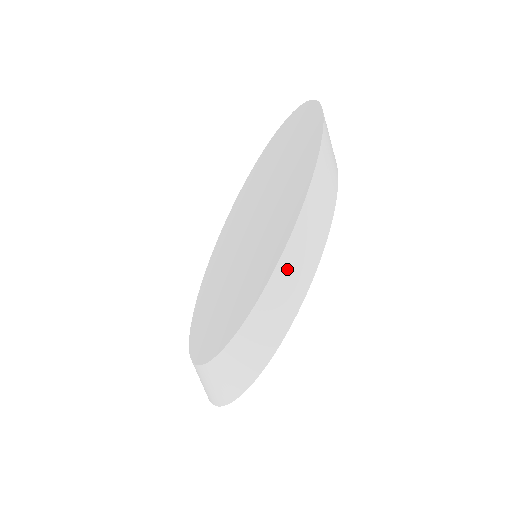
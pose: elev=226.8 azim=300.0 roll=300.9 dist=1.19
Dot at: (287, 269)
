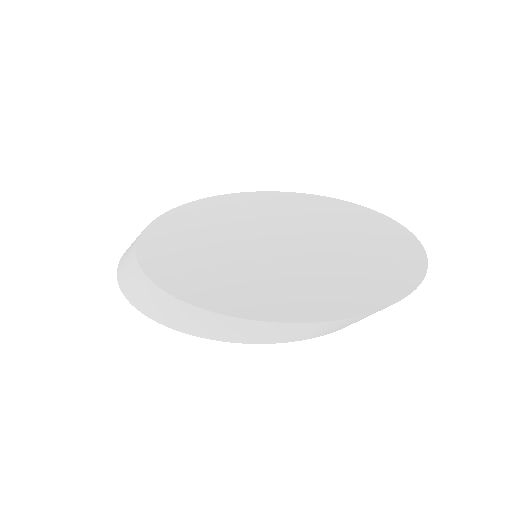
Dot at: (226, 323)
